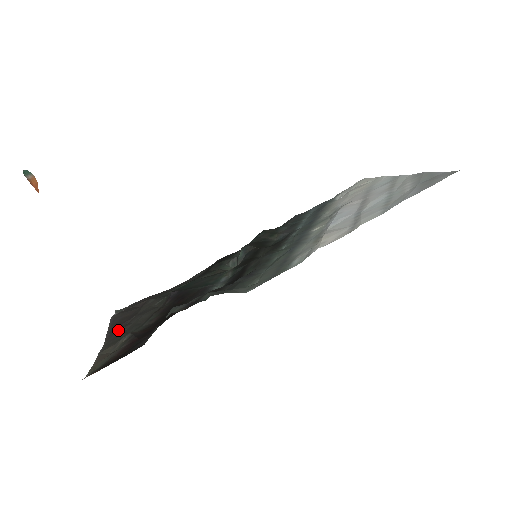
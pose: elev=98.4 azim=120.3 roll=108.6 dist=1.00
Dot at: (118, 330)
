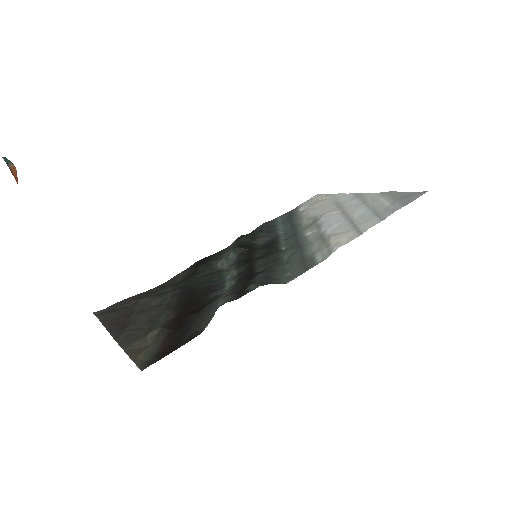
Dot at: (124, 328)
